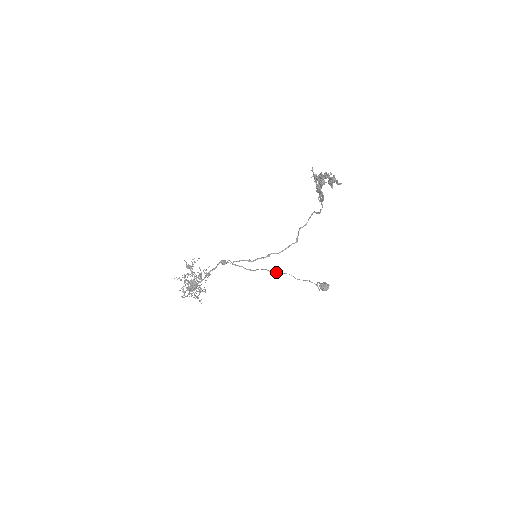
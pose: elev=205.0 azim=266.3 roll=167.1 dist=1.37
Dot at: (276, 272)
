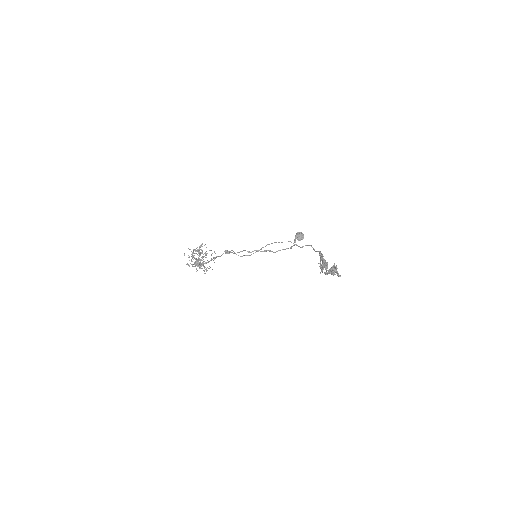
Dot at: (266, 245)
